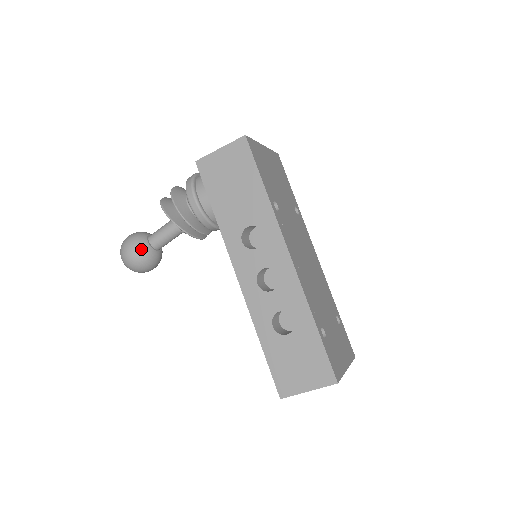
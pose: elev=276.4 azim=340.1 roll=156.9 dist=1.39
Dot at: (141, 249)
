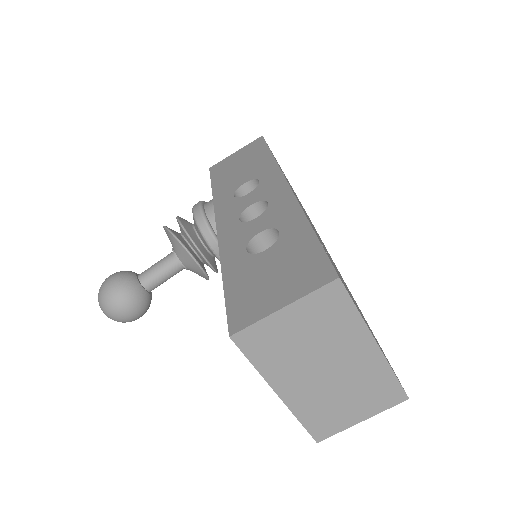
Dot at: (124, 275)
